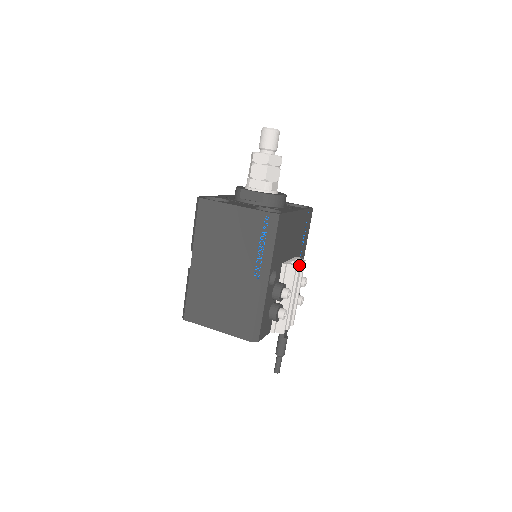
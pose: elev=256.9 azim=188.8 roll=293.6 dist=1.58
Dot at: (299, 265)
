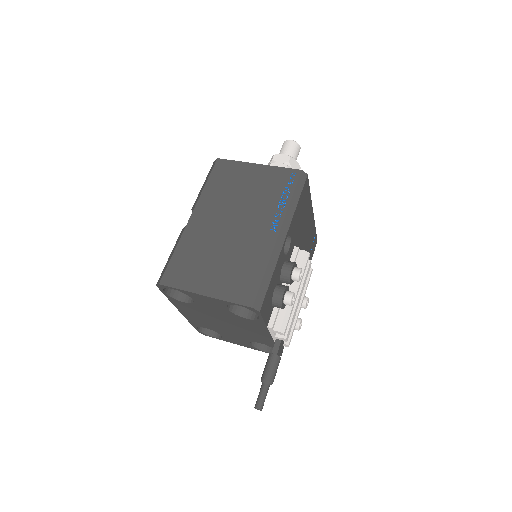
Dot at: (310, 262)
